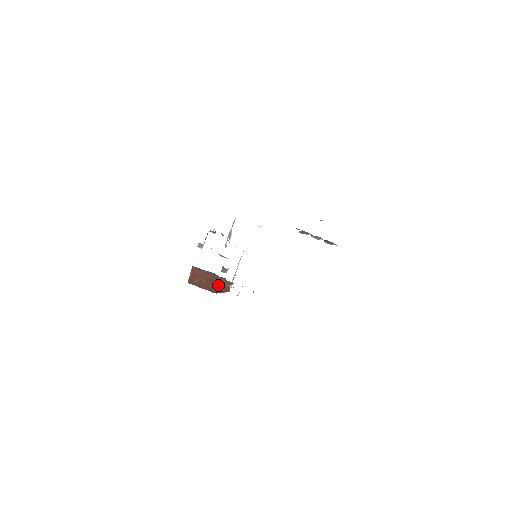
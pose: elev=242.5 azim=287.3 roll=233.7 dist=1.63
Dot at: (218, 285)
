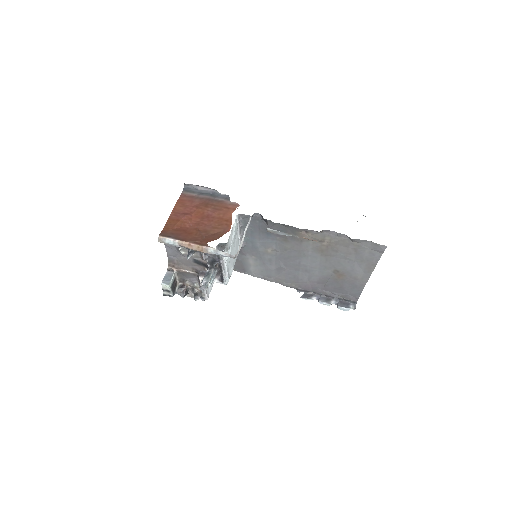
Dot at: (212, 222)
